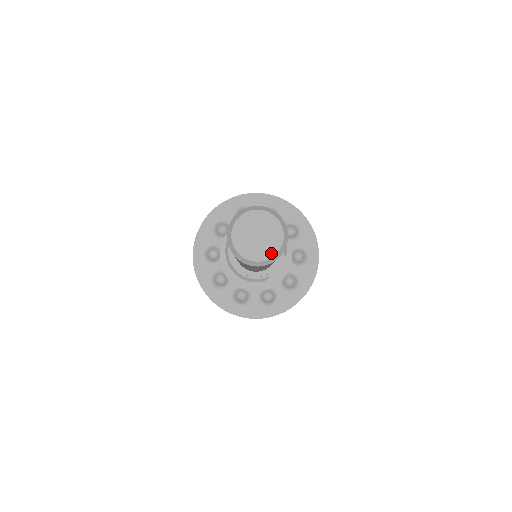
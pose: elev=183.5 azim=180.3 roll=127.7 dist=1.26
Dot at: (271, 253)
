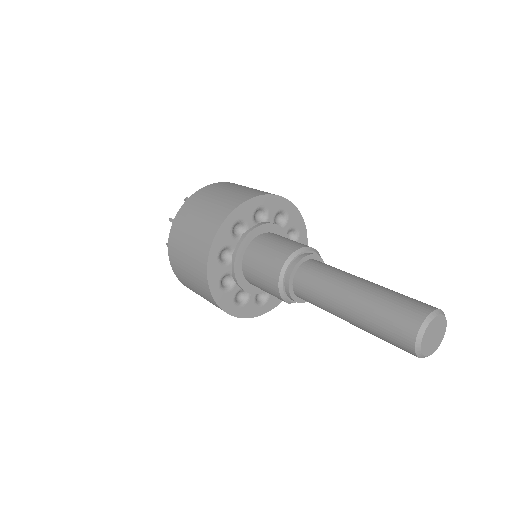
Dot at: (429, 353)
